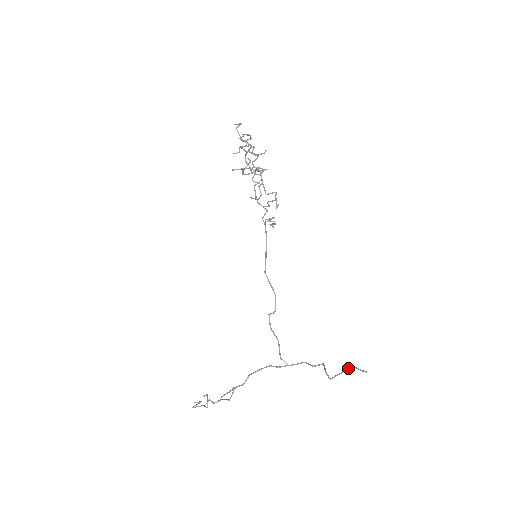
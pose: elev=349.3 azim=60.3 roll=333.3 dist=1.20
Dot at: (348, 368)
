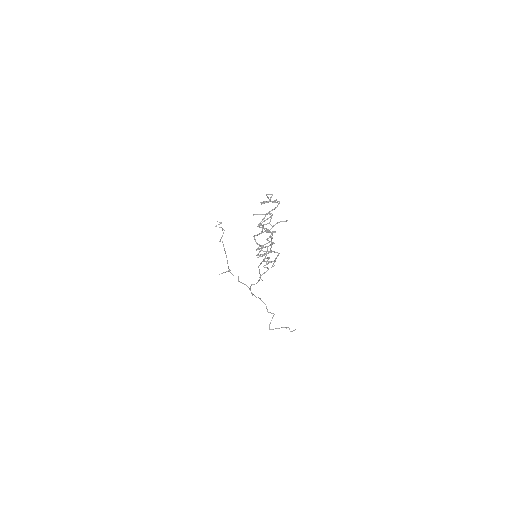
Dot at: occluded
